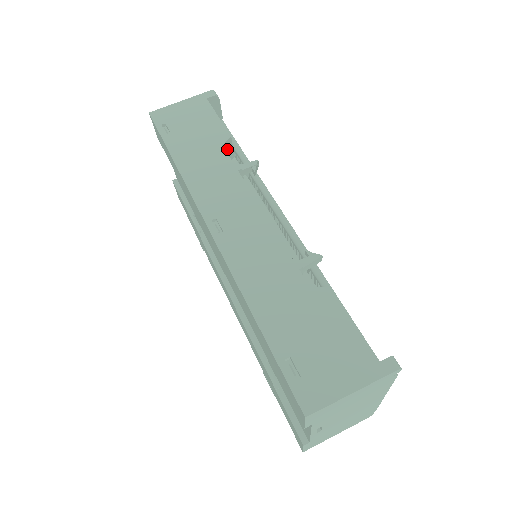
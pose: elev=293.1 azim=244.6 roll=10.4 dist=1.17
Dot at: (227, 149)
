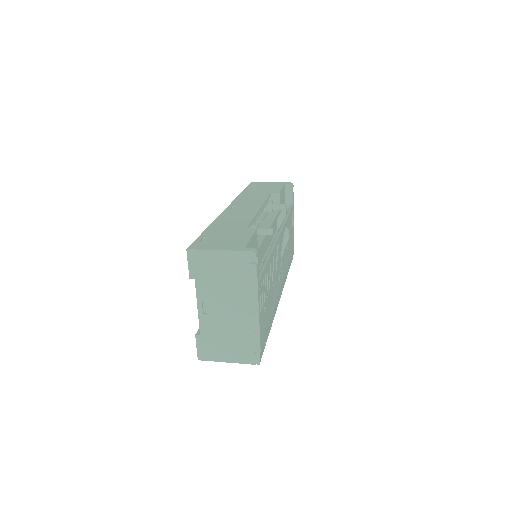
Dot at: (275, 199)
